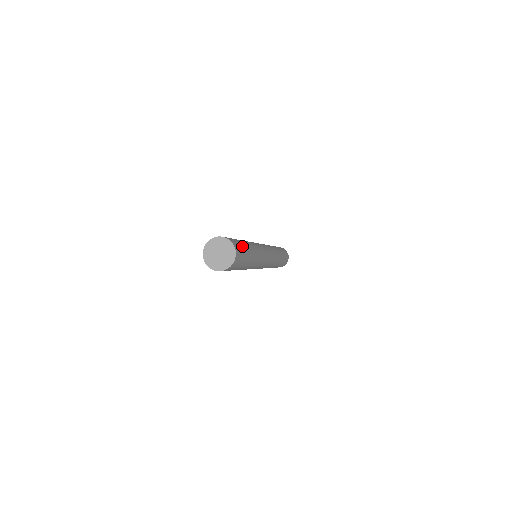
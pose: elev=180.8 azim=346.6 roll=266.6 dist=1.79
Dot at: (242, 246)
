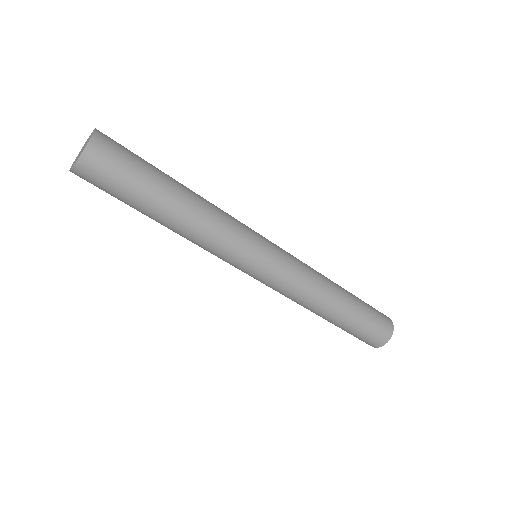
Dot at: (138, 156)
